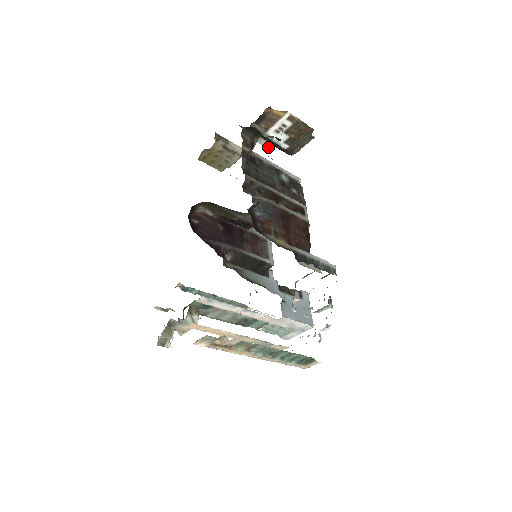
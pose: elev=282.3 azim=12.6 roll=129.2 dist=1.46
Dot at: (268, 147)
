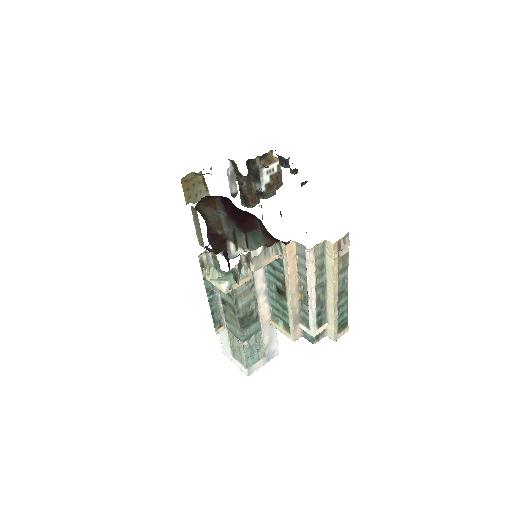
Dot at: (233, 196)
